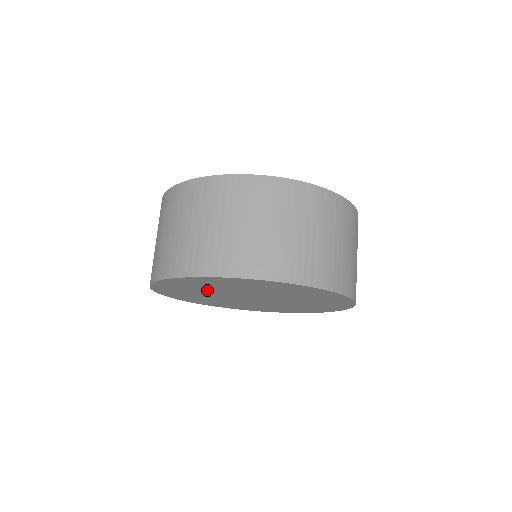
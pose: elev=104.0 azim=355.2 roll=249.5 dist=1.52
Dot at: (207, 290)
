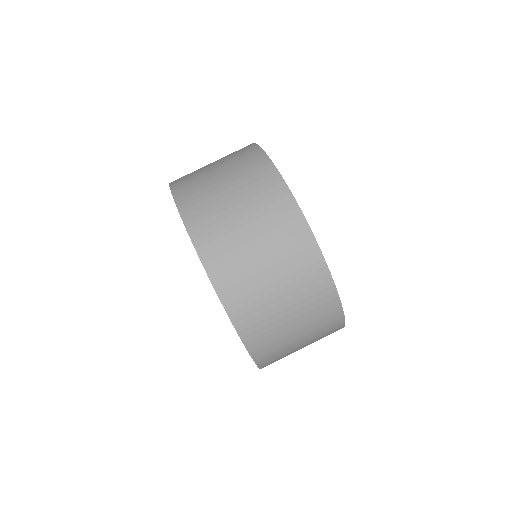
Dot at: occluded
